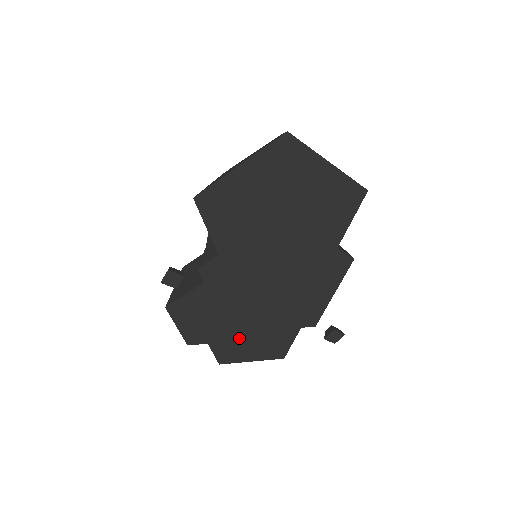
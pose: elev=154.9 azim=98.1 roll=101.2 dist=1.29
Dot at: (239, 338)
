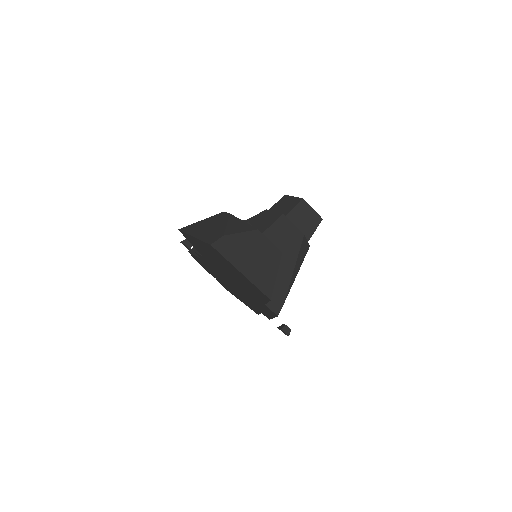
Dot at: (230, 289)
